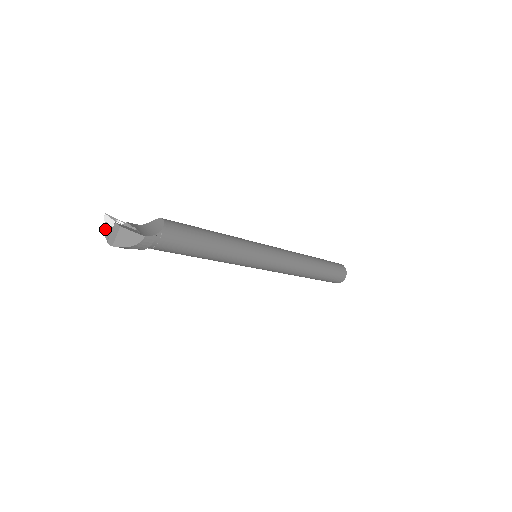
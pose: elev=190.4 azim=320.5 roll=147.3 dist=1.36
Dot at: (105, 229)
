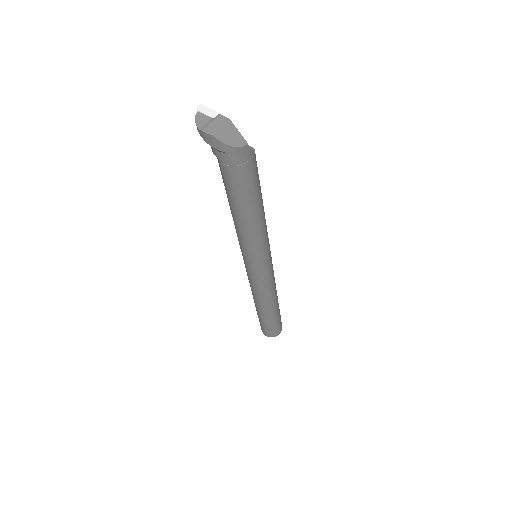
Dot at: (198, 118)
